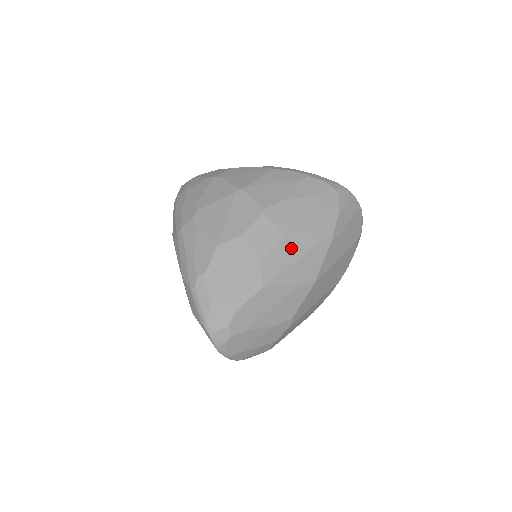
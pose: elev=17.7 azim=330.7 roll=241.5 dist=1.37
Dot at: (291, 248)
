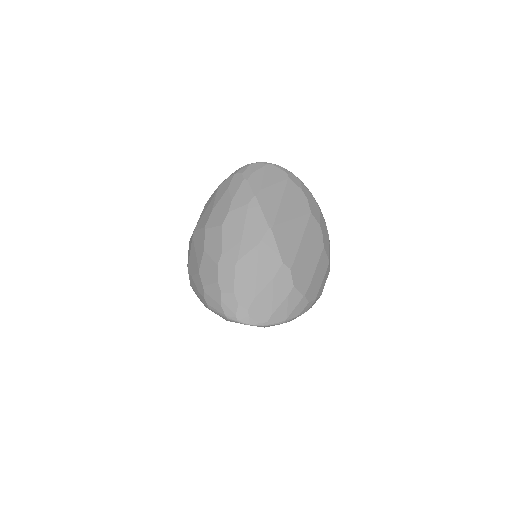
Dot at: (233, 228)
